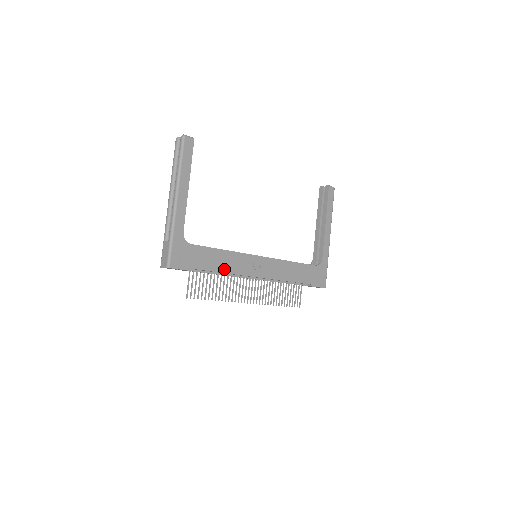
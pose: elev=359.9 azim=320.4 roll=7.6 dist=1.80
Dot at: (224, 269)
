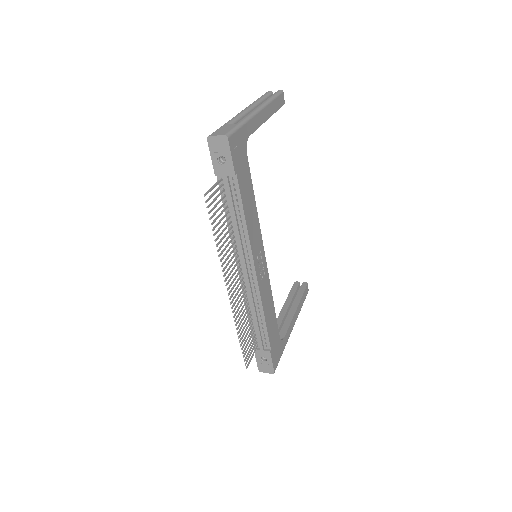
Dot at: (247, 217)
